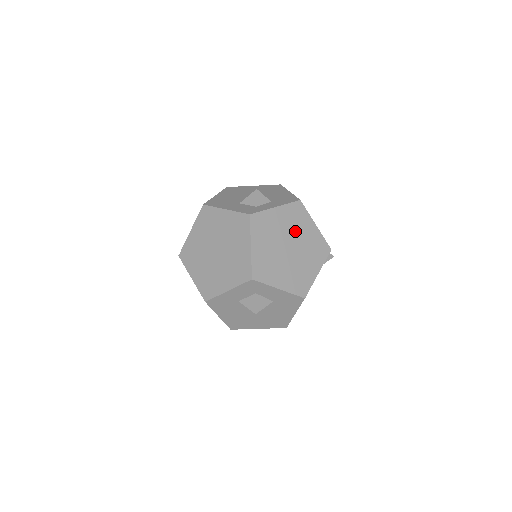
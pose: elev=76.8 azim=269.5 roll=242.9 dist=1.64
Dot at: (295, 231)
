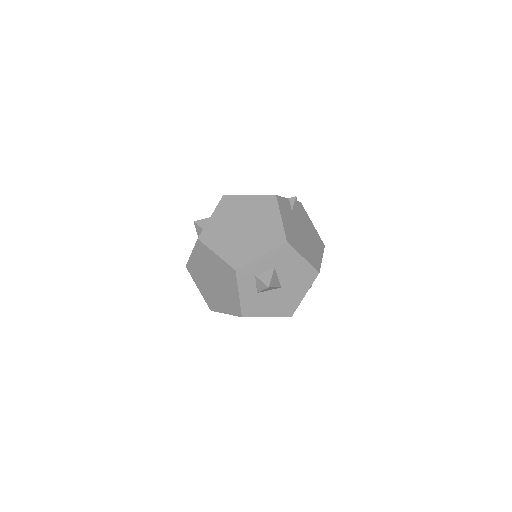
Dot at: (238, 214)
